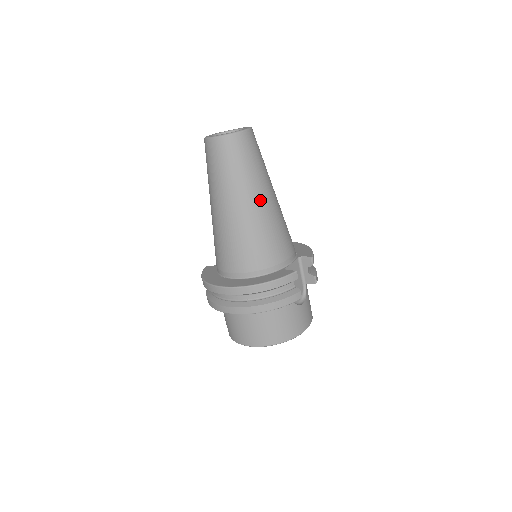
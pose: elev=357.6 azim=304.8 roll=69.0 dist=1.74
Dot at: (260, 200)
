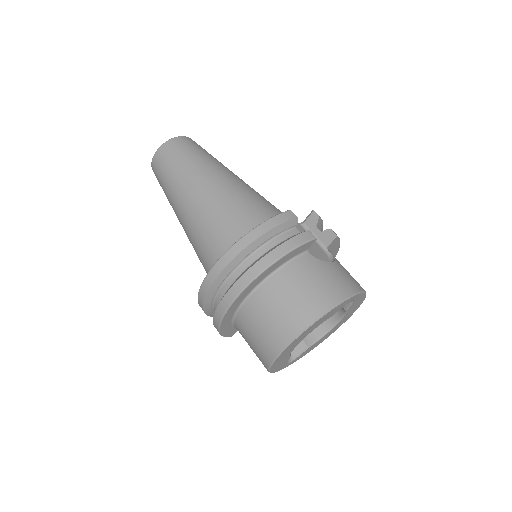
Dot at: (220, 176)
